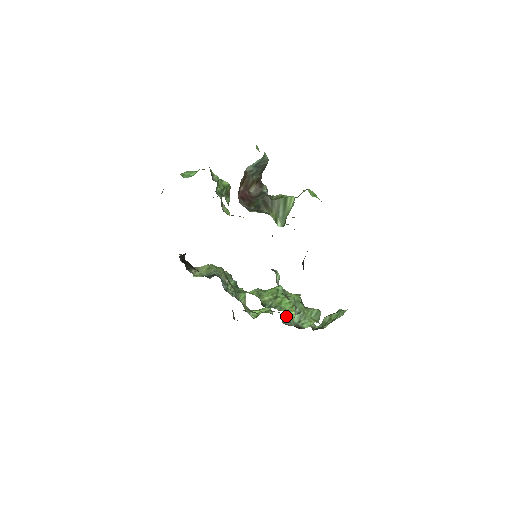
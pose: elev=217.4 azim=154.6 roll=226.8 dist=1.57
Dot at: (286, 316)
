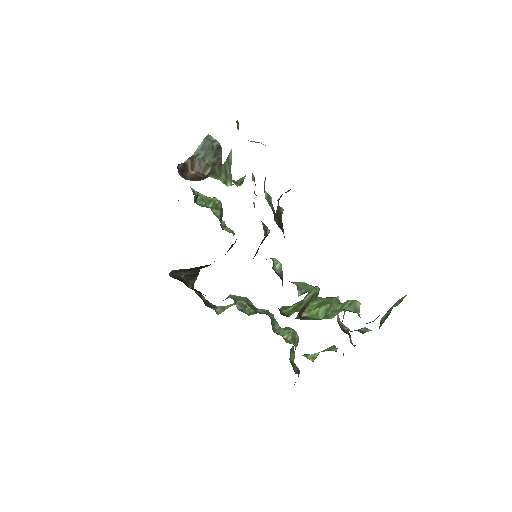
Dot at: (308, 315)
